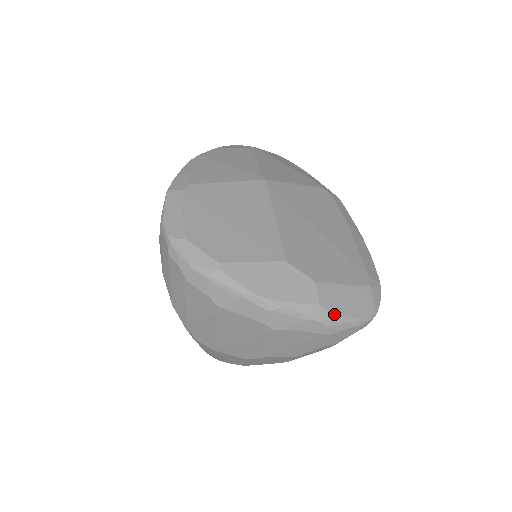
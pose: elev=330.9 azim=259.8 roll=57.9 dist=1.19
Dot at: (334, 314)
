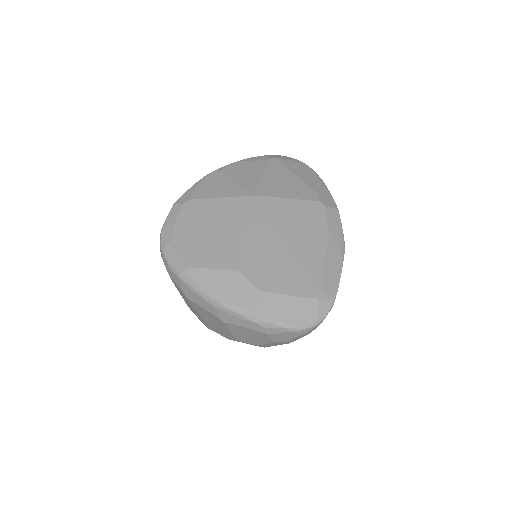
Dot at: (270, 319)
